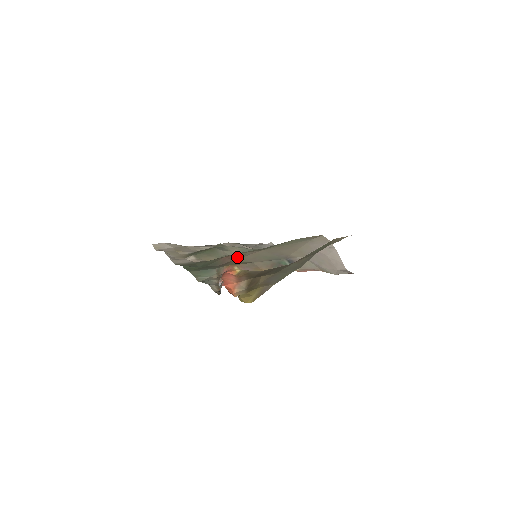
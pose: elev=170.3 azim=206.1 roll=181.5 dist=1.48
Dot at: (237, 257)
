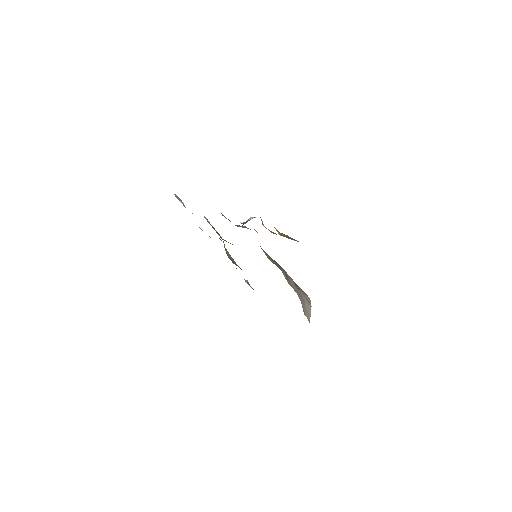
Dot at: occluded
